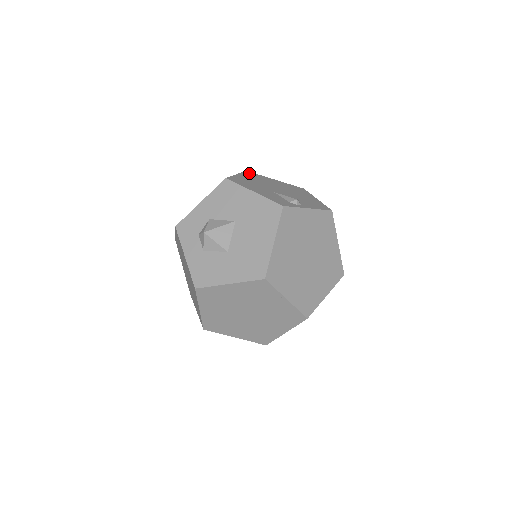
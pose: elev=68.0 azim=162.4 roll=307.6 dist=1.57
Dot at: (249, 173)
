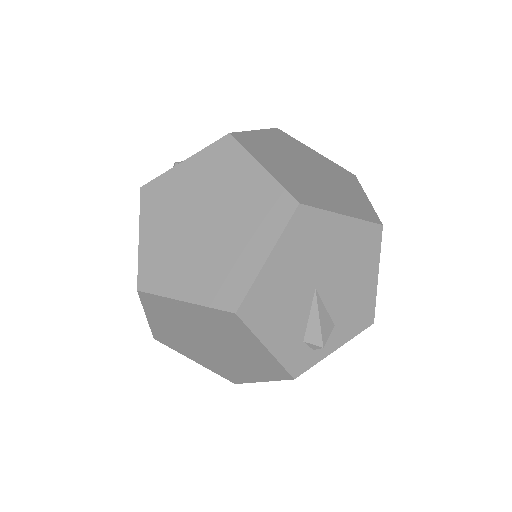
Dot at: occluded
